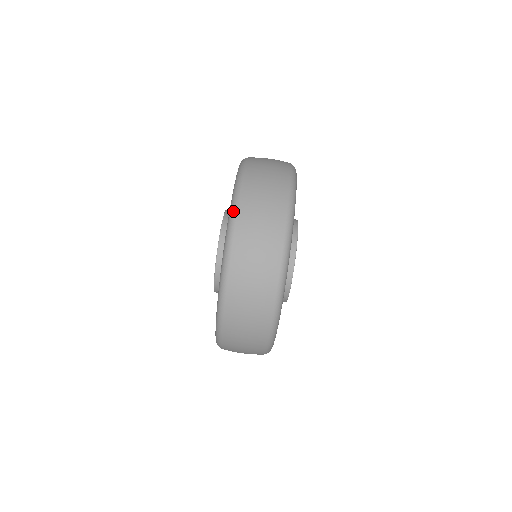
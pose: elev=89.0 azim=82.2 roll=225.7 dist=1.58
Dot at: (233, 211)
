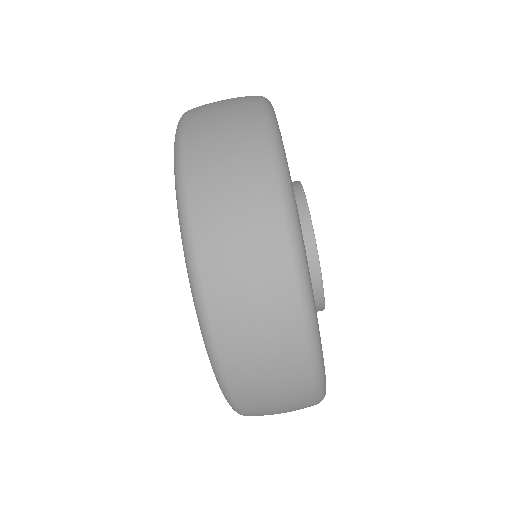
Dot at: (177, 152)
